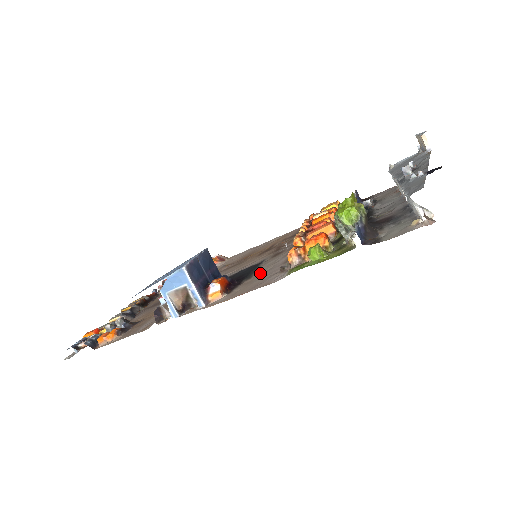
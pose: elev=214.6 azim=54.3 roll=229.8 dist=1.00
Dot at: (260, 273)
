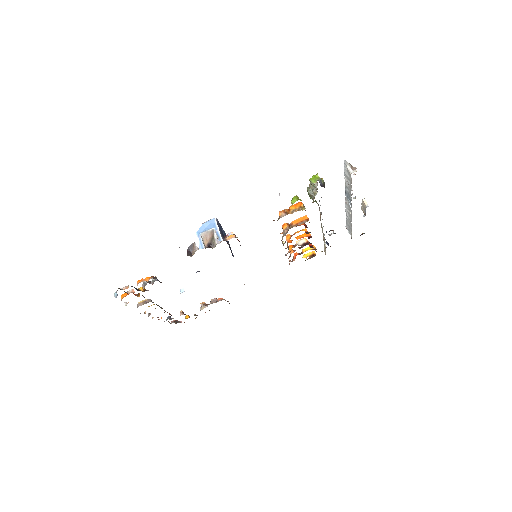
Dot at: occluded
